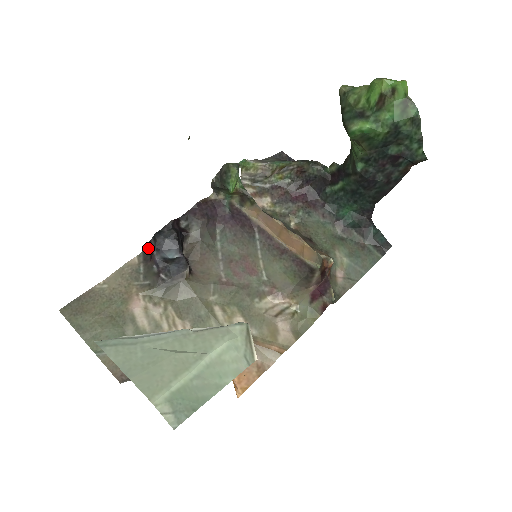
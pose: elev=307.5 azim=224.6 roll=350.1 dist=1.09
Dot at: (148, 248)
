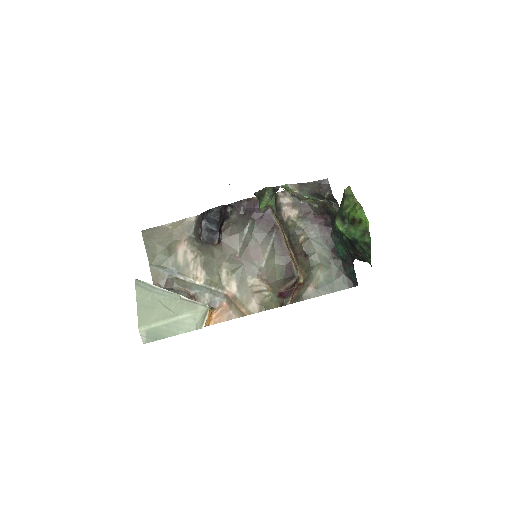
Dot at: (202, 215)
